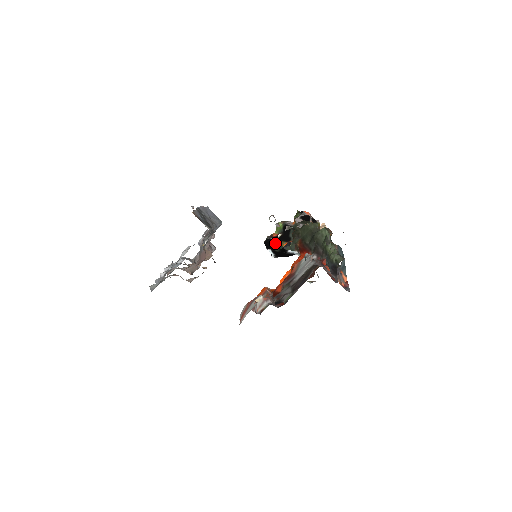
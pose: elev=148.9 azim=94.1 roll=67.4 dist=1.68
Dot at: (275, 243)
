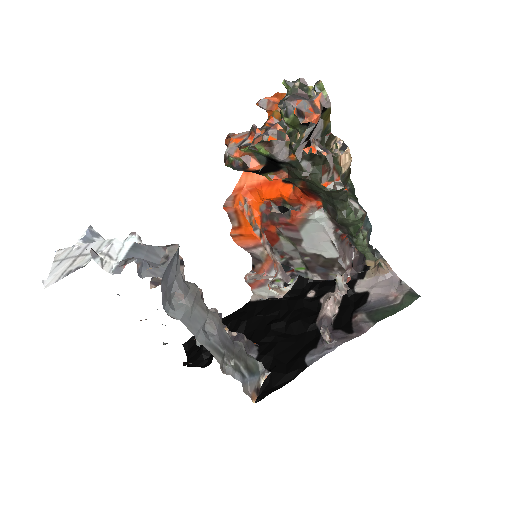
Dot at: occluded
